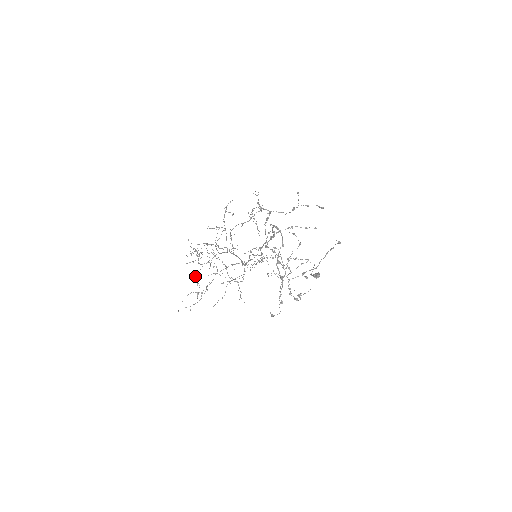
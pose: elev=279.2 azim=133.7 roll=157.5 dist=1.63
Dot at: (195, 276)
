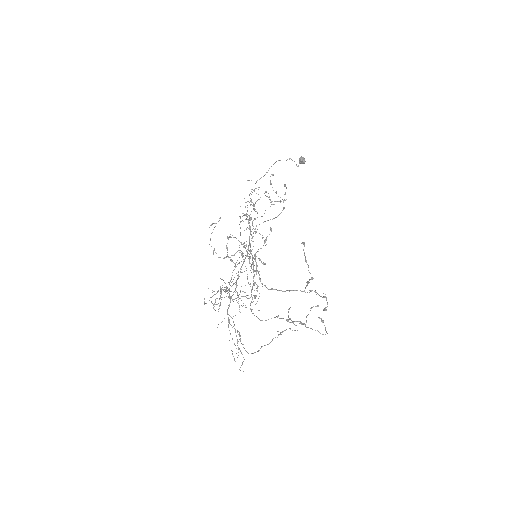
Dot at: occluded
